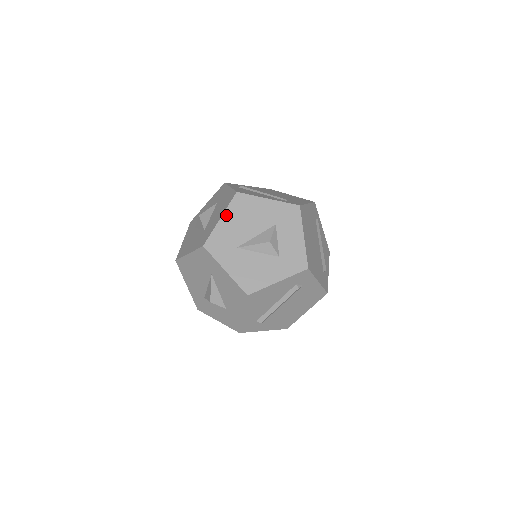
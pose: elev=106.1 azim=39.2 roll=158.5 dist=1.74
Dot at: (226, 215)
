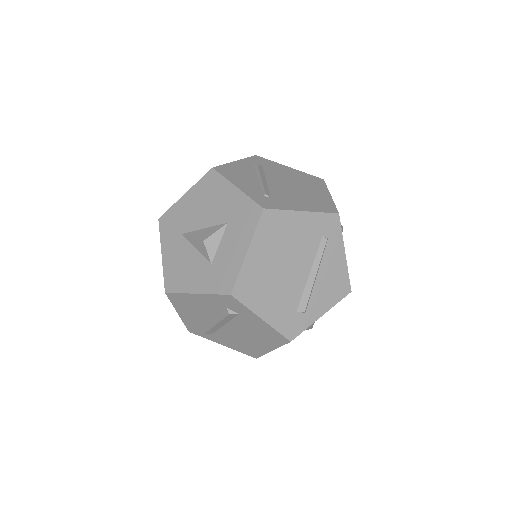
Dot at: (191, 192)
